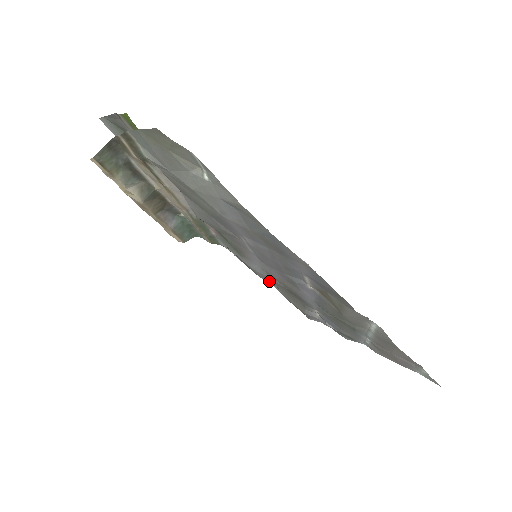
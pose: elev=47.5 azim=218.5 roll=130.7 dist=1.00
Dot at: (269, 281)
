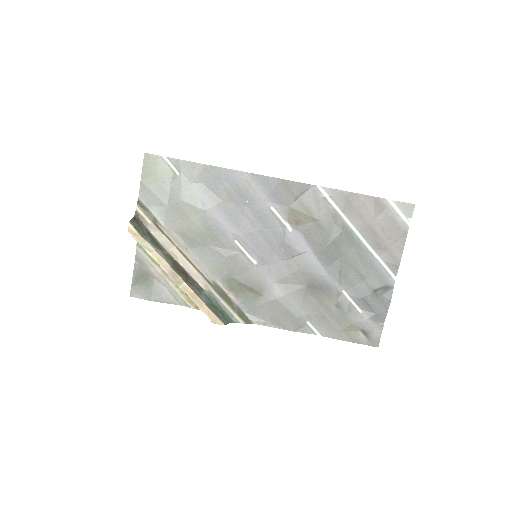
Dot at: (299, 306)
